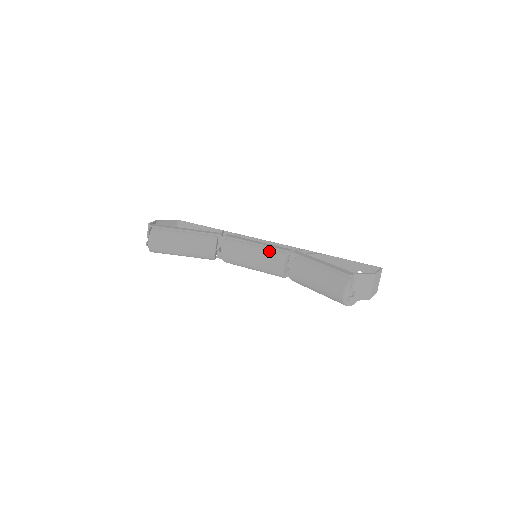
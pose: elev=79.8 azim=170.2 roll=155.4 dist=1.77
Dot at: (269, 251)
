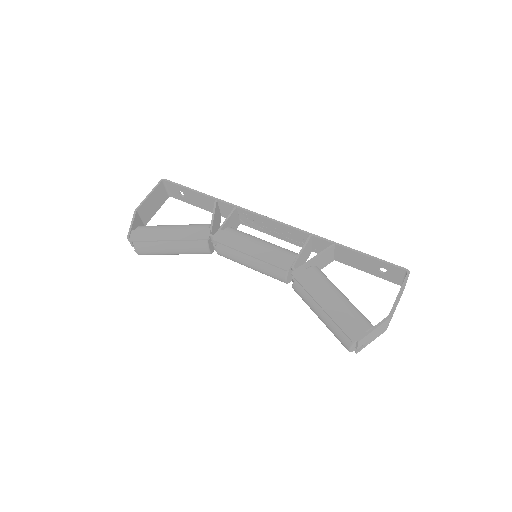
Dot at: occluded
